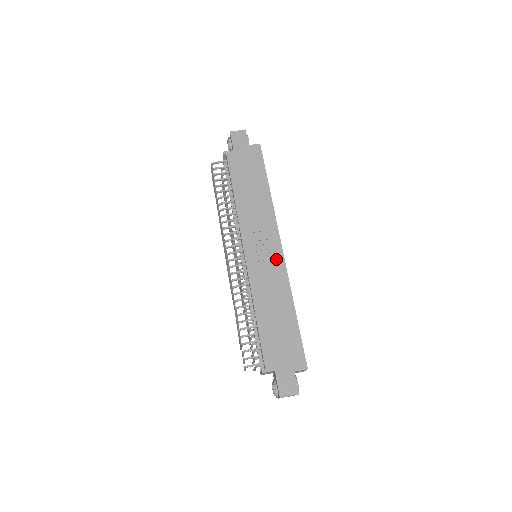
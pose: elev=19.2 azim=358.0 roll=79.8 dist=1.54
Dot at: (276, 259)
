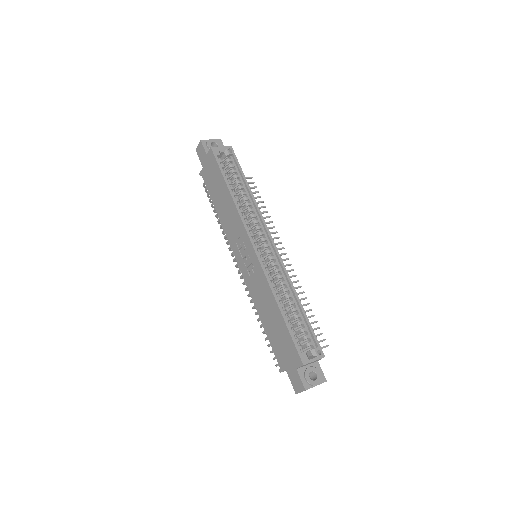
Dot at: (254, 261)
